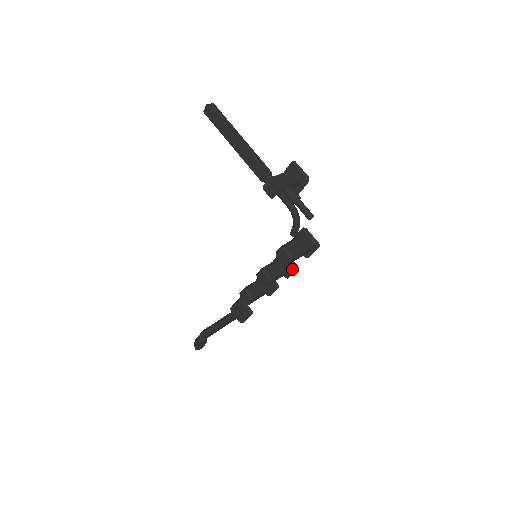
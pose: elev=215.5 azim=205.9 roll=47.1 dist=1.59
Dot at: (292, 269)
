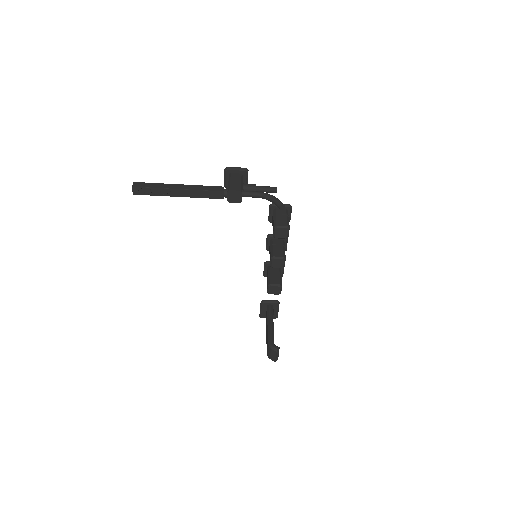
Dot at: (285, 240)
